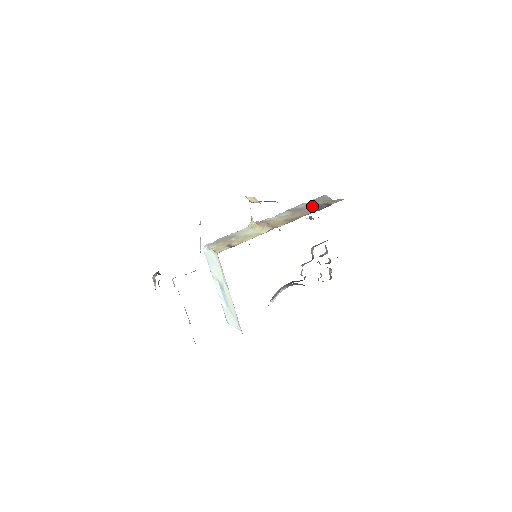
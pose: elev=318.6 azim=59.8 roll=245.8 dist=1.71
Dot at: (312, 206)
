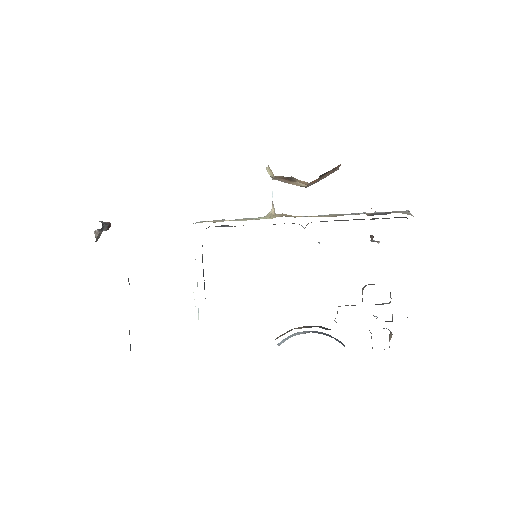
Dot at: (370, 213)
